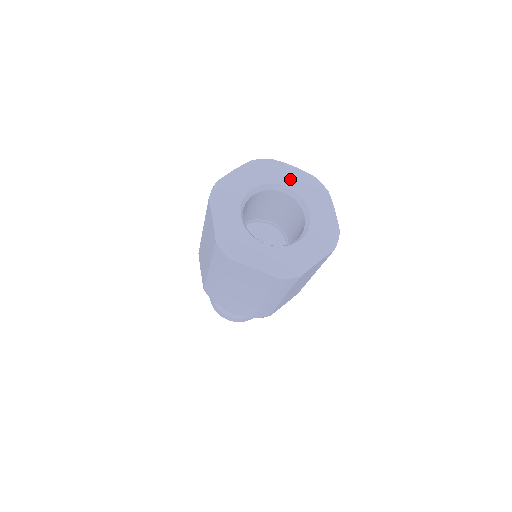
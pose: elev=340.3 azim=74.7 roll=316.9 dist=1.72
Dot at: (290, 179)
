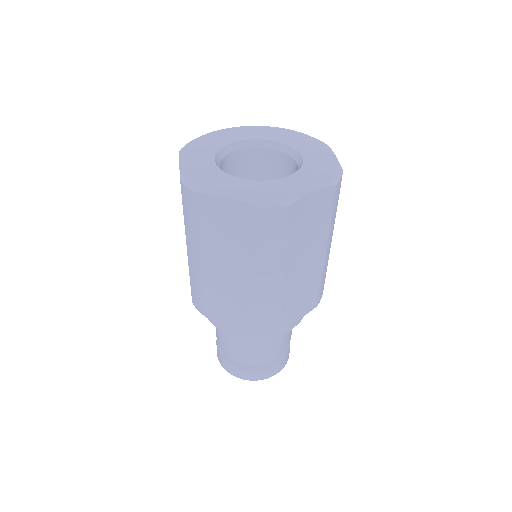
Dot at: (278, 136)
